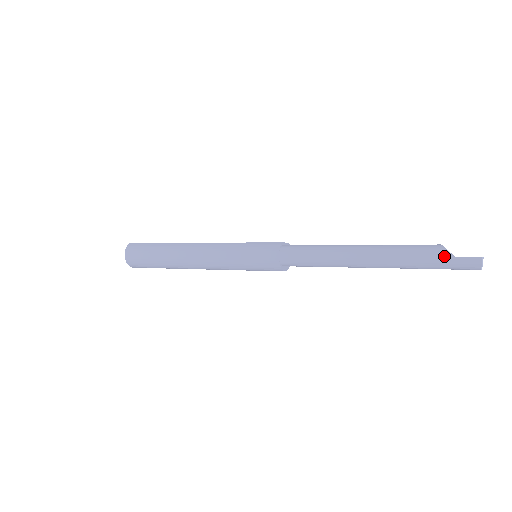
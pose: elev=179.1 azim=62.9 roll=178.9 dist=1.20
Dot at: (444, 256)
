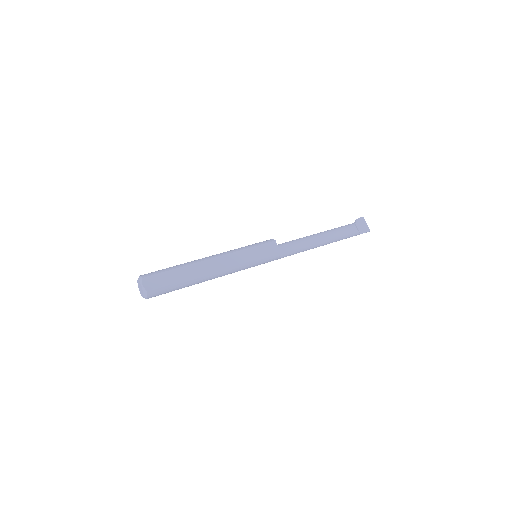
Dot at: occluded
